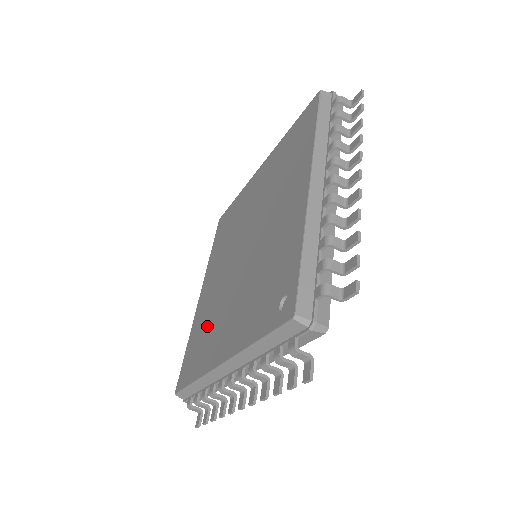
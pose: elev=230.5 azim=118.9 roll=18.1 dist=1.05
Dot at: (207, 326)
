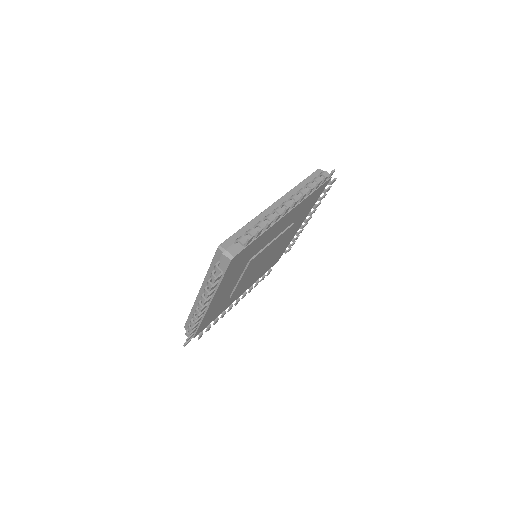
Dot at: occluded
